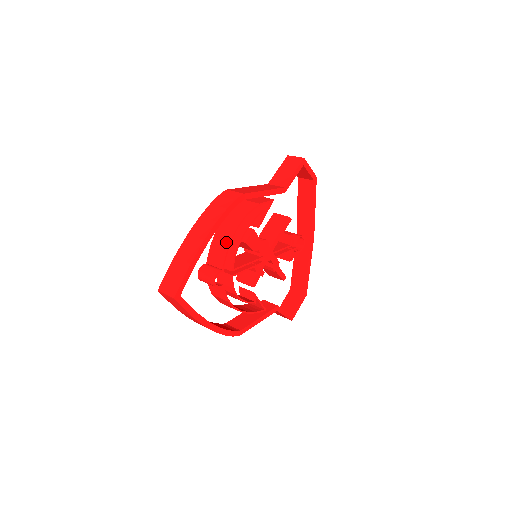
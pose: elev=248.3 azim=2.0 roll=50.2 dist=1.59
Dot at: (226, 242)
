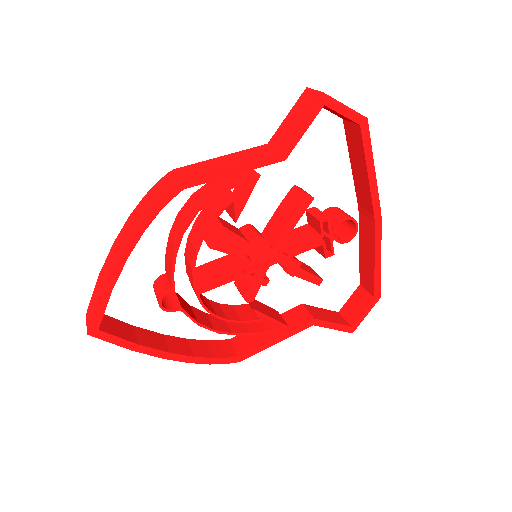
Dot at: (173, 251)
